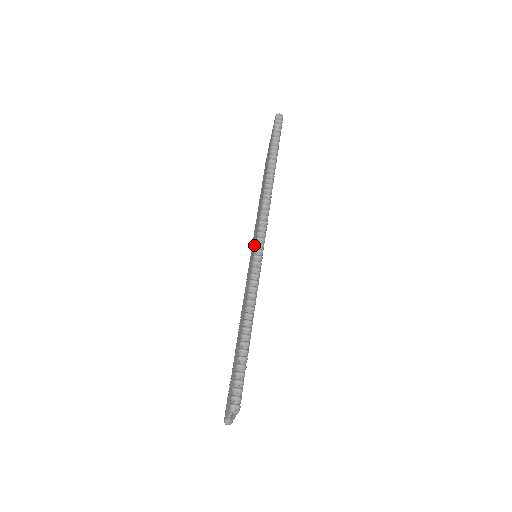
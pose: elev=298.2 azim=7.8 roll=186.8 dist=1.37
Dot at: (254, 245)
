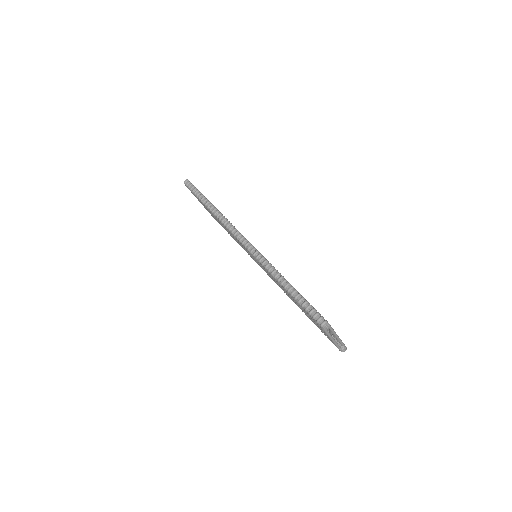
Dot at: occluded
